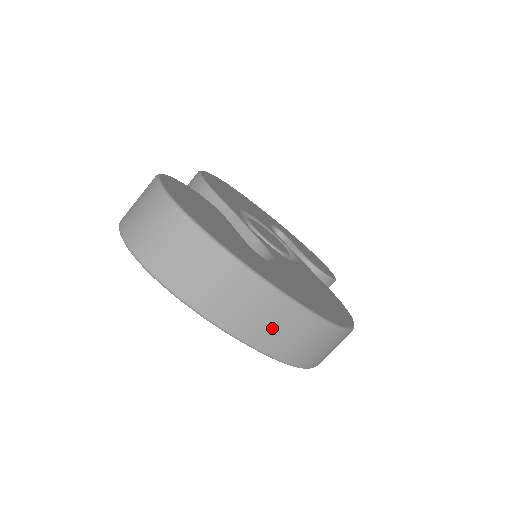
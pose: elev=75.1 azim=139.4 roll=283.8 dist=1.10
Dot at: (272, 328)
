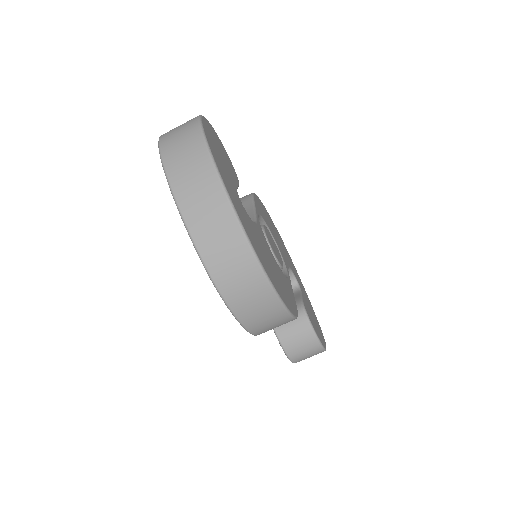
Dot at: (208, 221)
